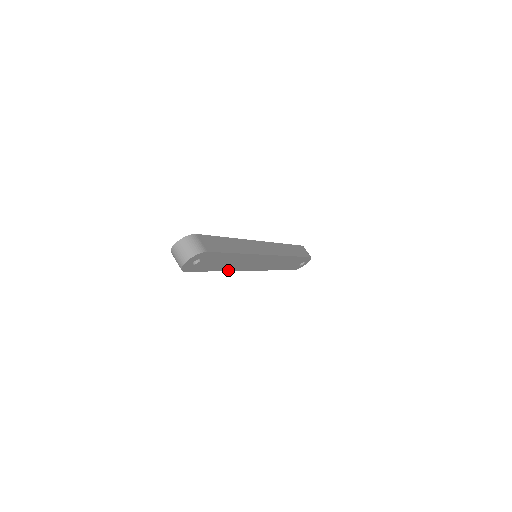
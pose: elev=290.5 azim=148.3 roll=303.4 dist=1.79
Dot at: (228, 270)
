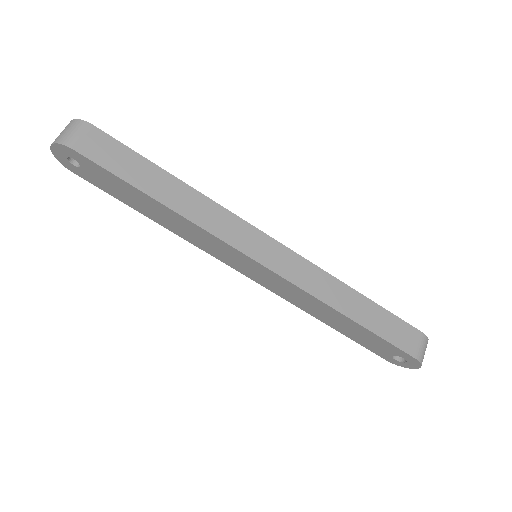
Dot at: (176, 232)
